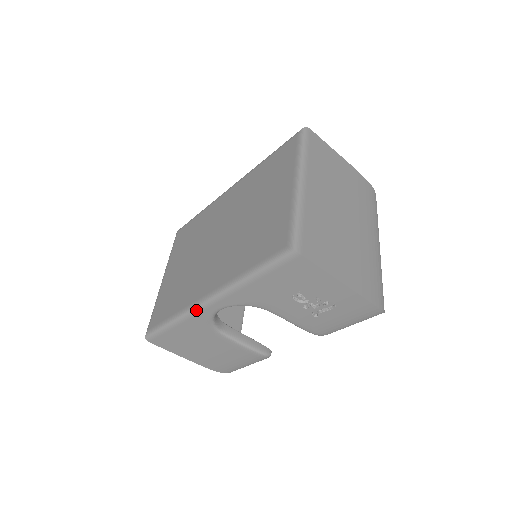
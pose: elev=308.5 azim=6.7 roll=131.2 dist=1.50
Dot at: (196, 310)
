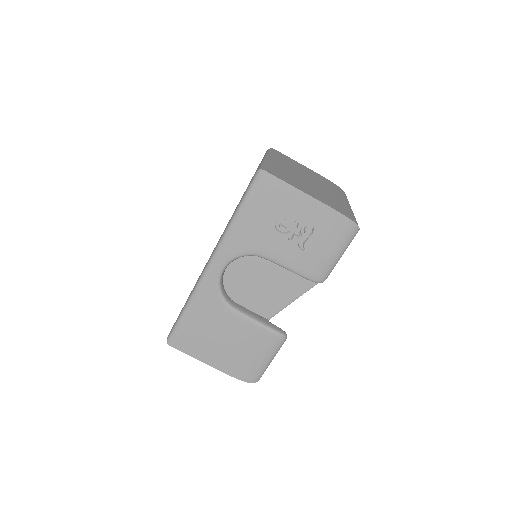
Dot at: (203, 278)
